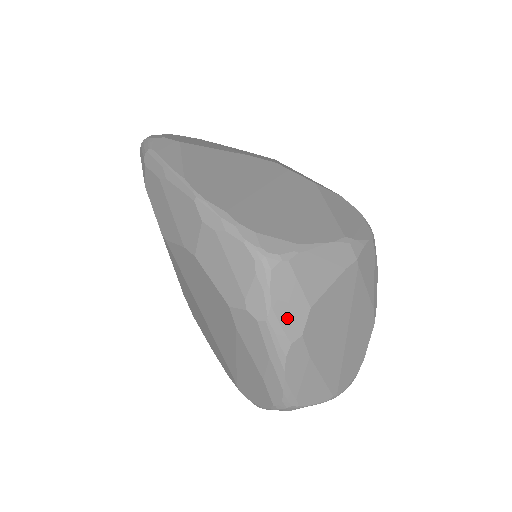
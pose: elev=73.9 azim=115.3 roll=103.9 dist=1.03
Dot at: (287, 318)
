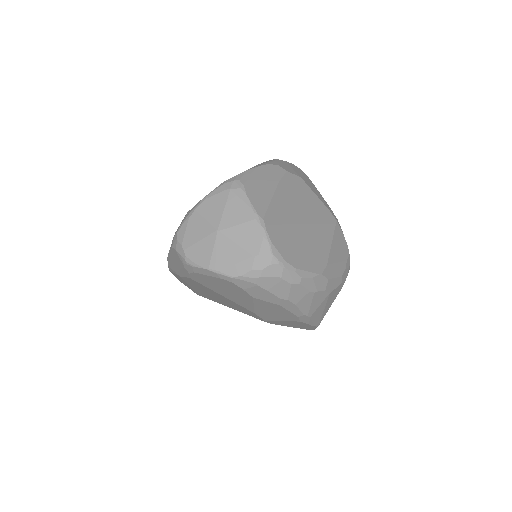
Dot at: (286, 166)
